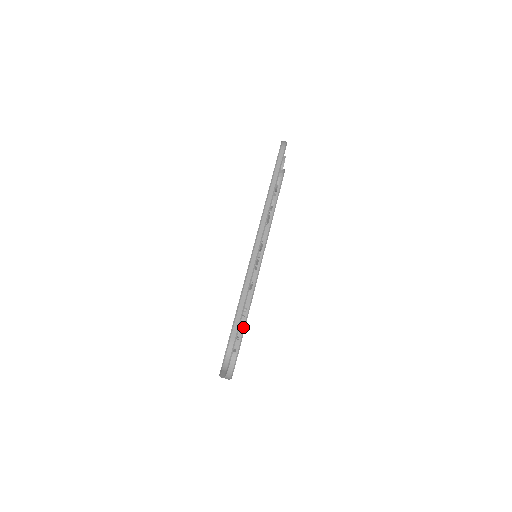
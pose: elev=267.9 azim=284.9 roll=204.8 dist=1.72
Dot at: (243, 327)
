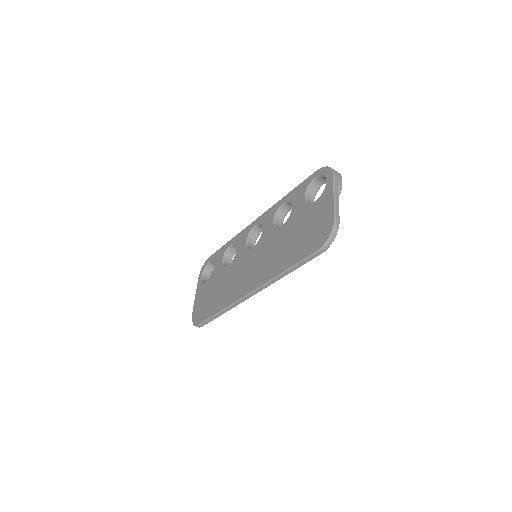
Dot at: occluded
